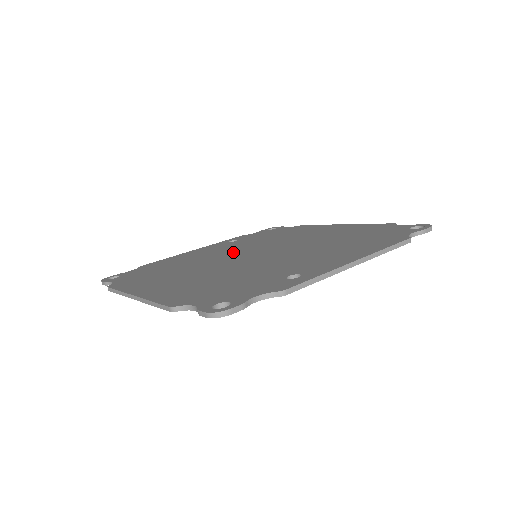
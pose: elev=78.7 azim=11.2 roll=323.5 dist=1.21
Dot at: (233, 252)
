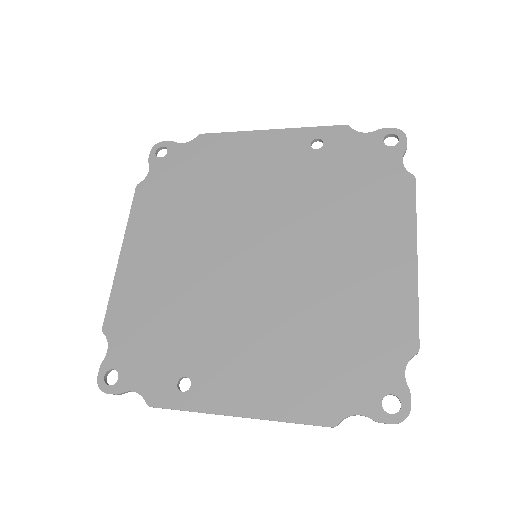
Dot at: (260, 211)
